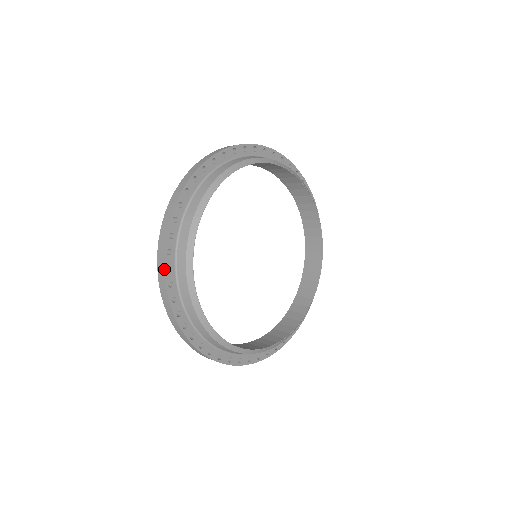
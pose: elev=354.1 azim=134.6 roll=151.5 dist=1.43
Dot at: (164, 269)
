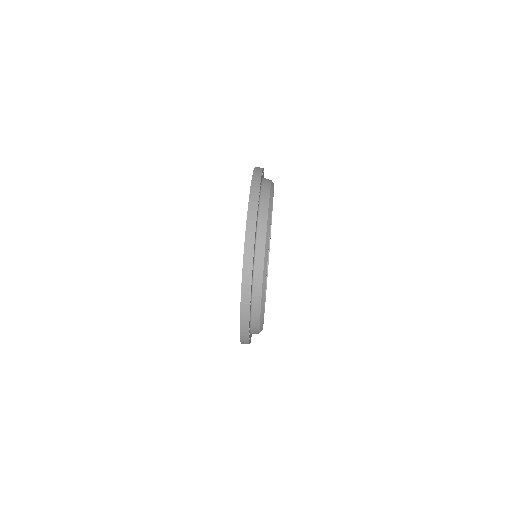
Dot at: occluded
